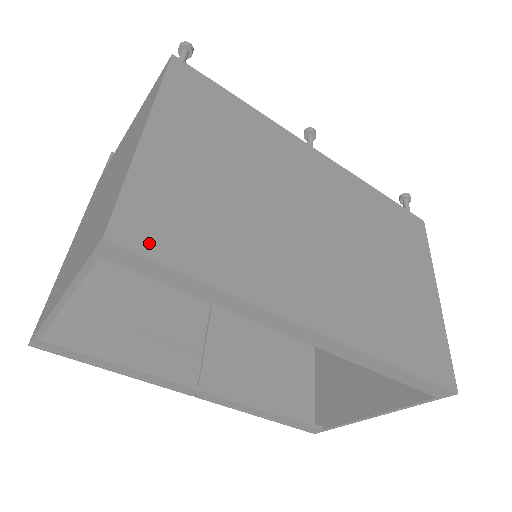
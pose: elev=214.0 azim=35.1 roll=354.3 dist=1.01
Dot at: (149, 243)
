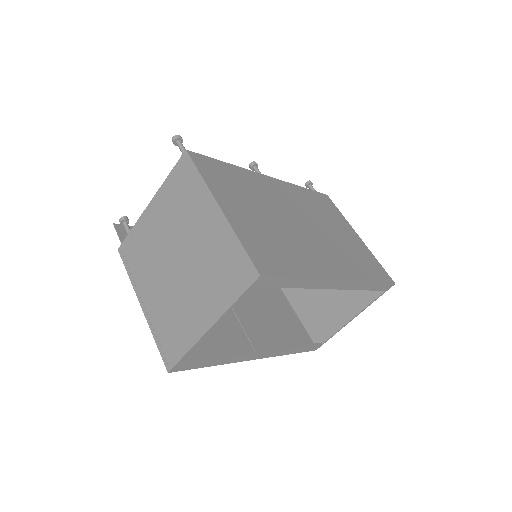
Dot at: (272, 269)
